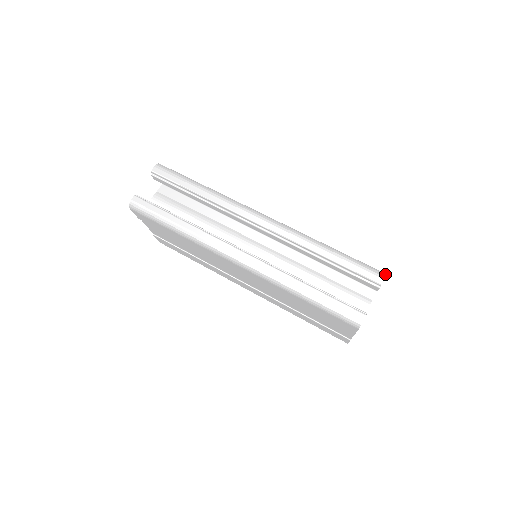
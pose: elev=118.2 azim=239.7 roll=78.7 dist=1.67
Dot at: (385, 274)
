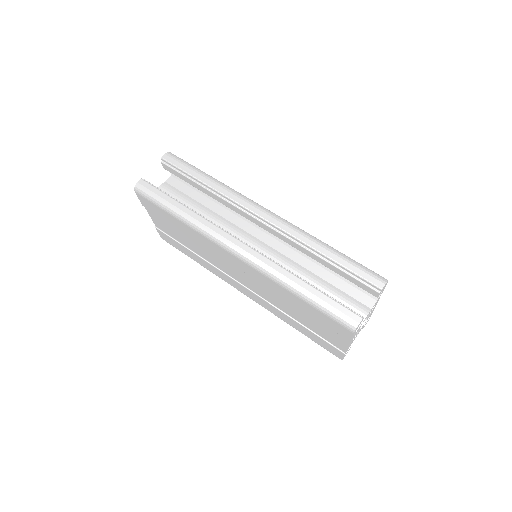
Dot at: occluded
